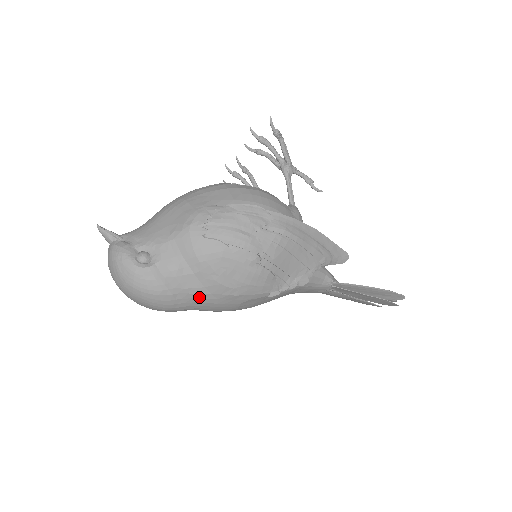
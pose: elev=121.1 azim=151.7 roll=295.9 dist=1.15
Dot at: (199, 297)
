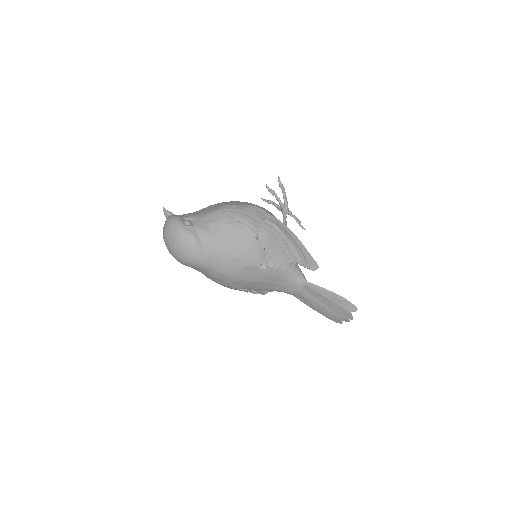
Dot at: (215, 254)
